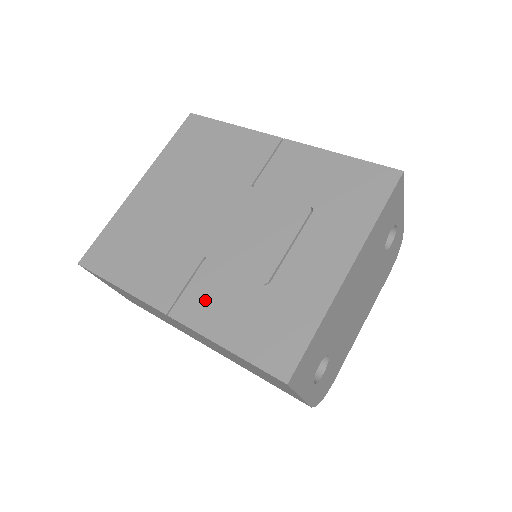
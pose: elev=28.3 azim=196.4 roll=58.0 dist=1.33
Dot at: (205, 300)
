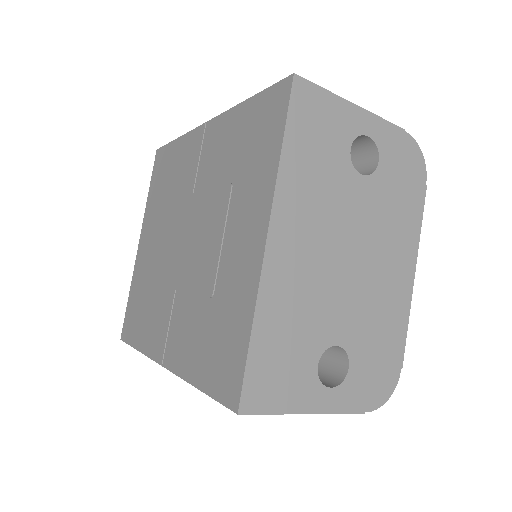
Dot at: (179, 338)
